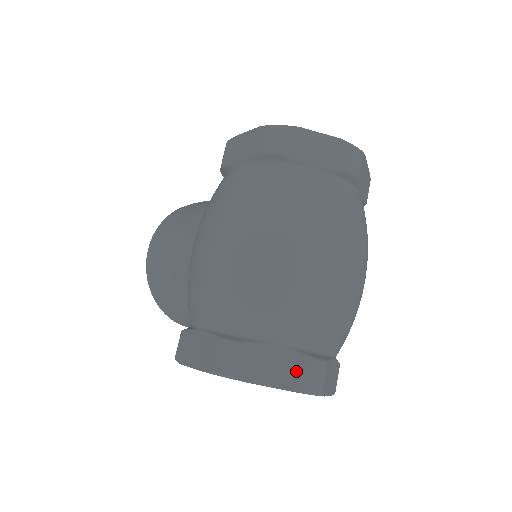
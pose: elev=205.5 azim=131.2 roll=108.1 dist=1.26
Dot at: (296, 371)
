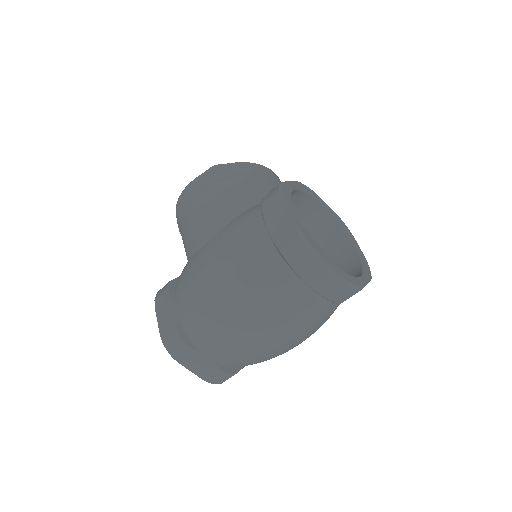
Dot at: (210, 373)
